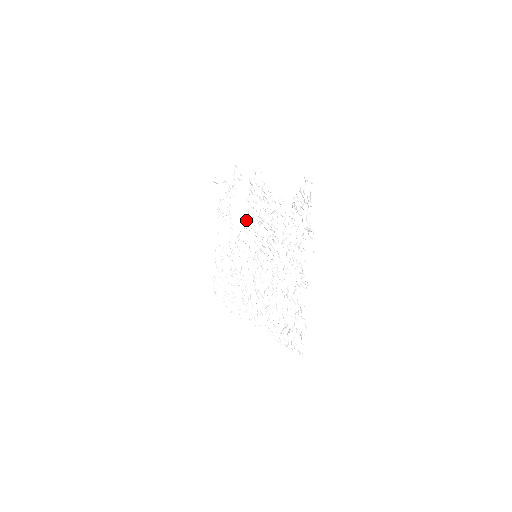
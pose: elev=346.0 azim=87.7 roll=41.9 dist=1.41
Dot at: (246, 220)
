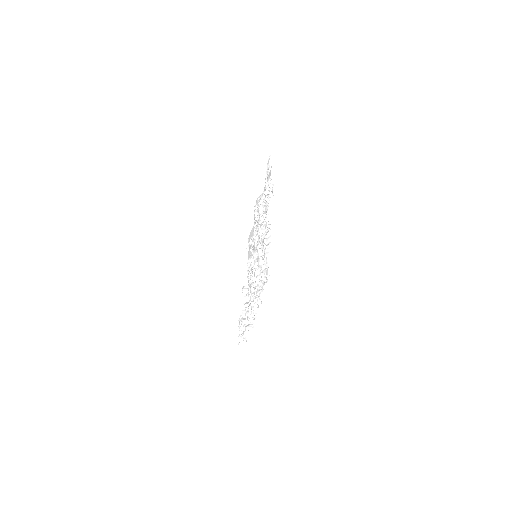
Dot at: occluded
